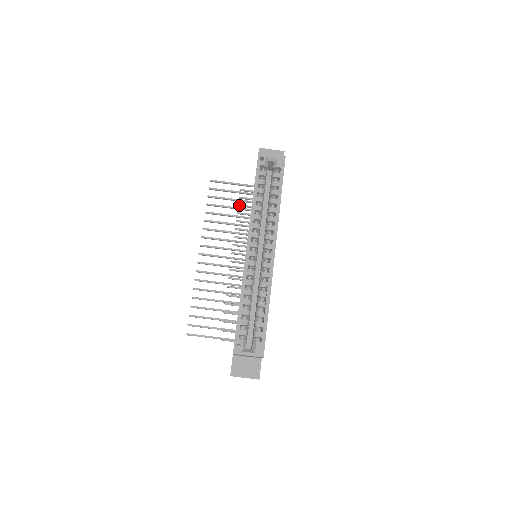
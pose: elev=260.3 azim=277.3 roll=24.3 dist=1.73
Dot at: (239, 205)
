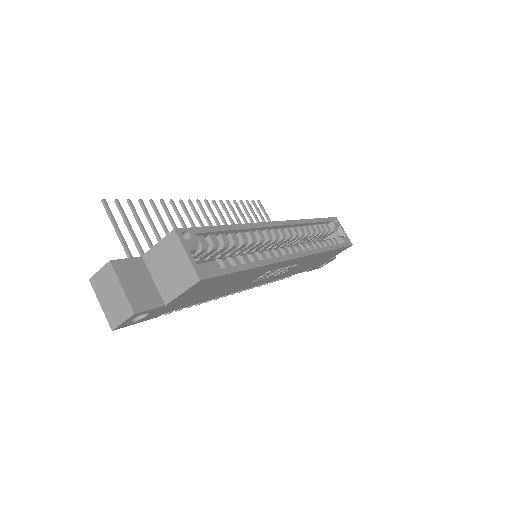
Dot at: occluded
